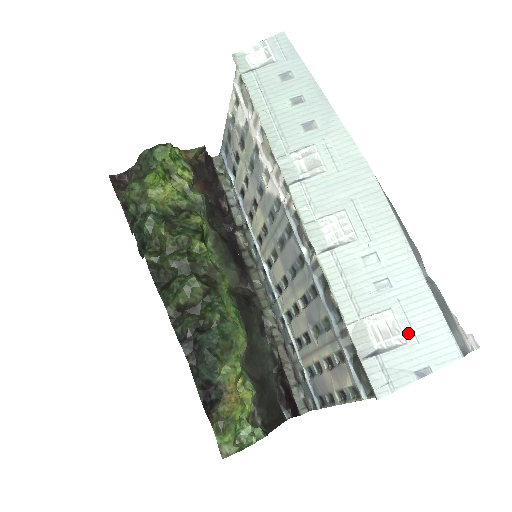
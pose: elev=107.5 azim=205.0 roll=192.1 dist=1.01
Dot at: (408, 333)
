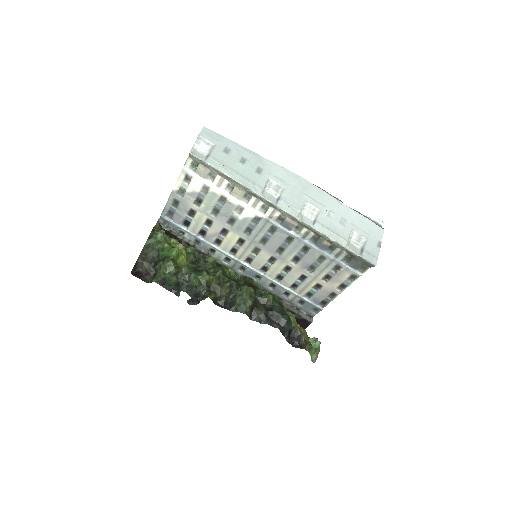
Dot at: (364, 234)
